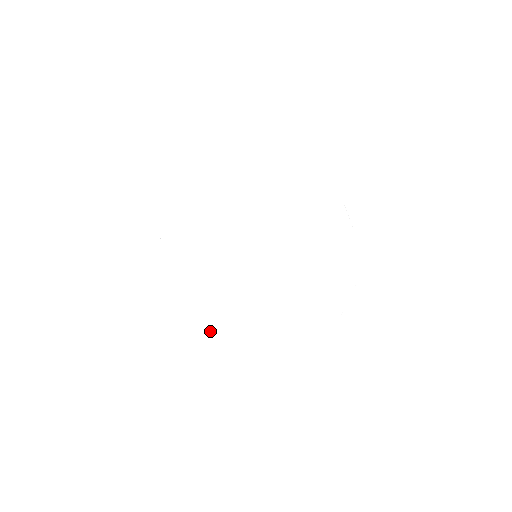
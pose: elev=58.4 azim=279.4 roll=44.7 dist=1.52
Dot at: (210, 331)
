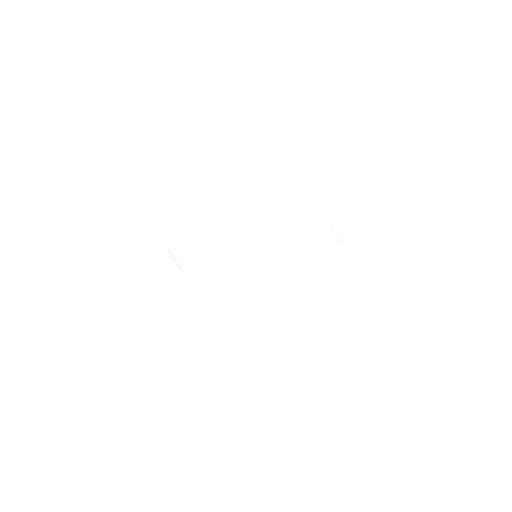
Dot at: (267, 300)
